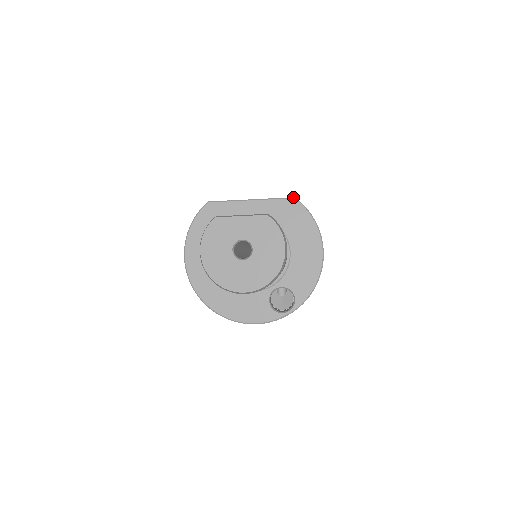
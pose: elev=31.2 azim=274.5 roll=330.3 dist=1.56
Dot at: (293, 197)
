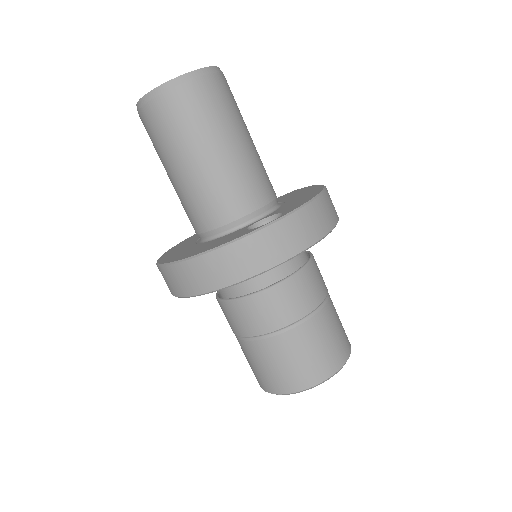
Dot at: occluded
